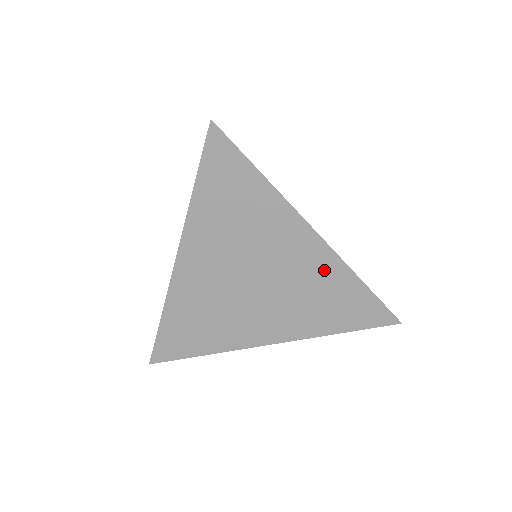
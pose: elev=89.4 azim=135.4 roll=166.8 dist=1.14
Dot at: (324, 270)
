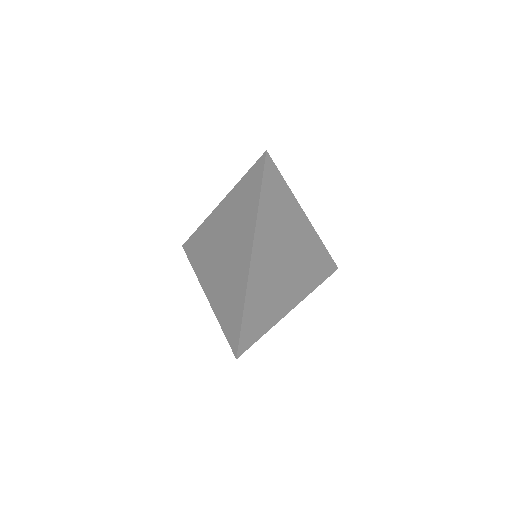
Dot at: (311, 243)
